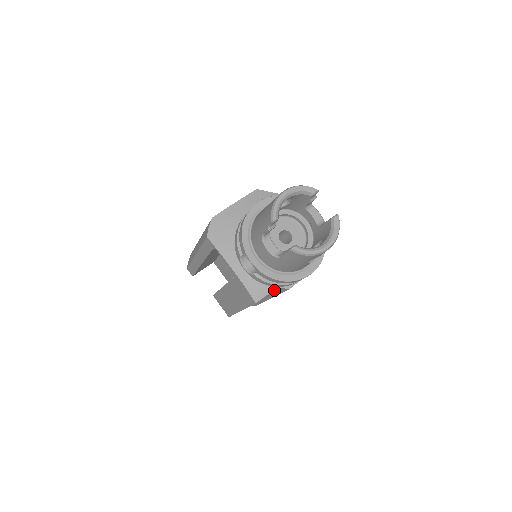
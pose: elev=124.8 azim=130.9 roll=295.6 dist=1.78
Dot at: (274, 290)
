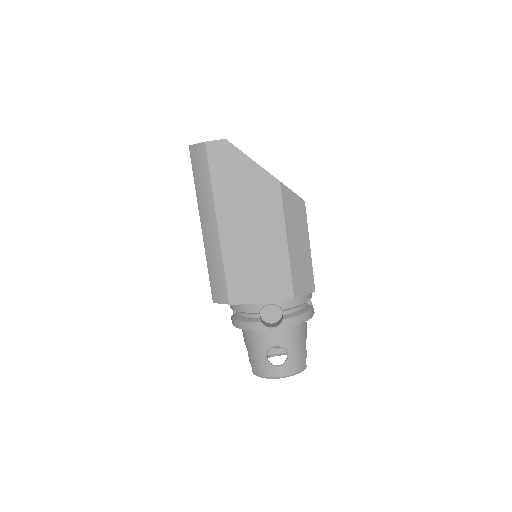
Dot at: occluded
